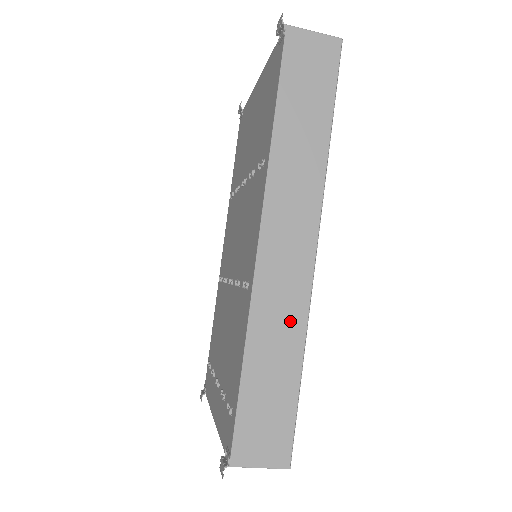
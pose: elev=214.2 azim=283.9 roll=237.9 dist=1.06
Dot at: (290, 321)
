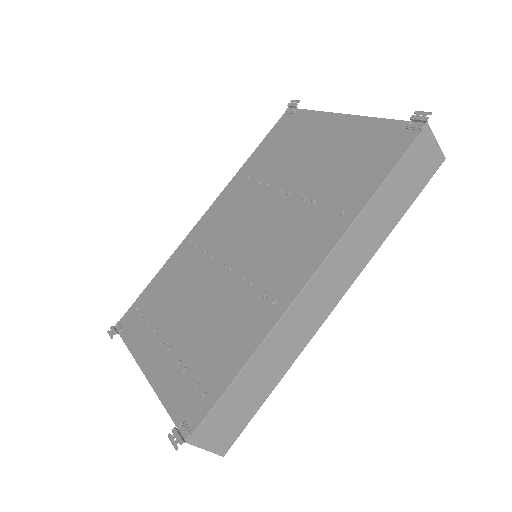
Dot at: (291, 348)
